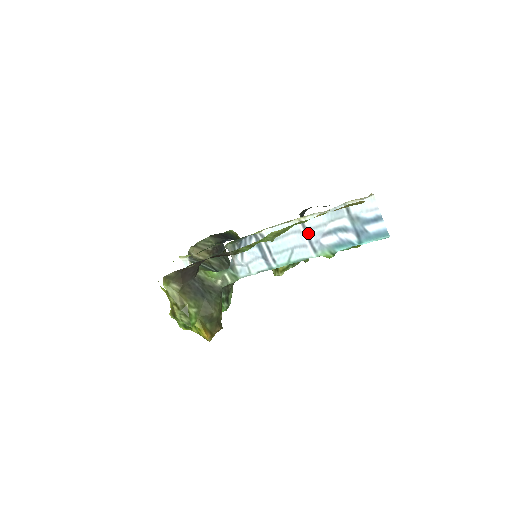
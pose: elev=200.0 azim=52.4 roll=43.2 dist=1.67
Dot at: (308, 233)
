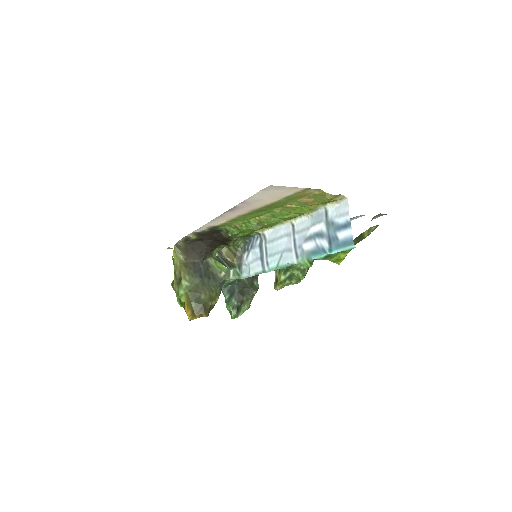
Dot at: (295, 237)
